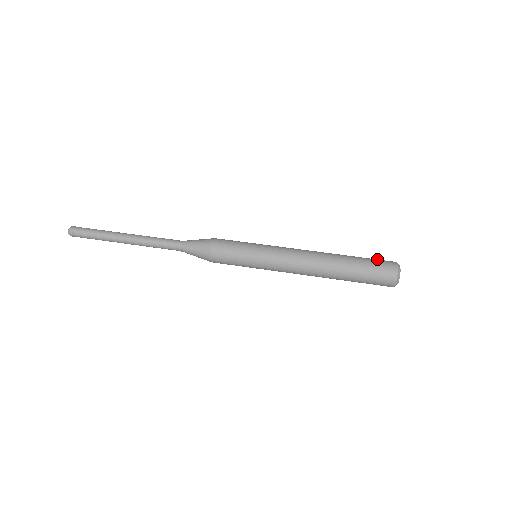
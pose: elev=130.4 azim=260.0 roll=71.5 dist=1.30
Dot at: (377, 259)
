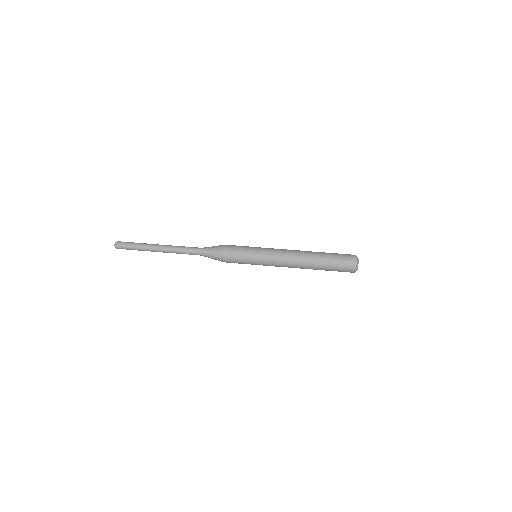
Dot at: (343, 256)
